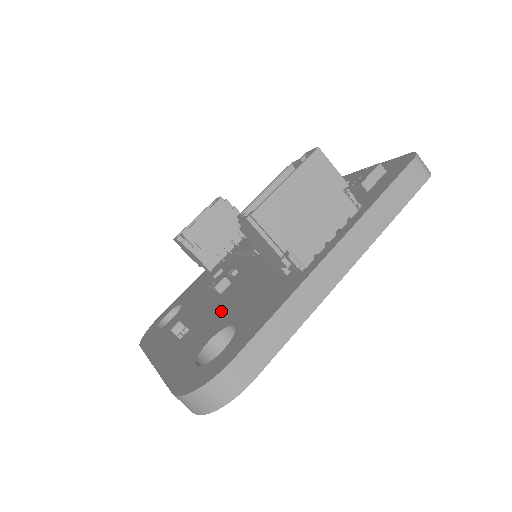
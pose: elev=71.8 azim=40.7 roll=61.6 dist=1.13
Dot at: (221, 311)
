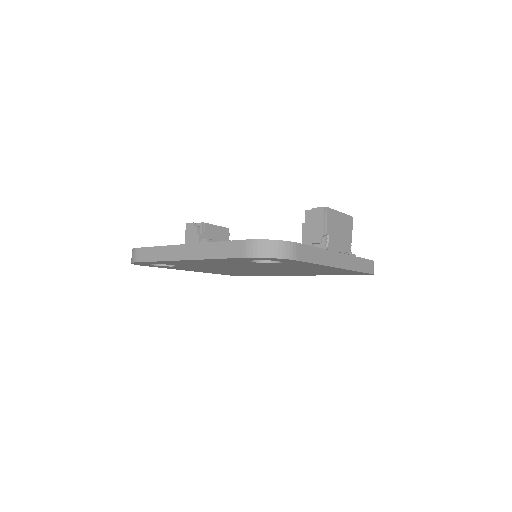
Dot at: occluded
